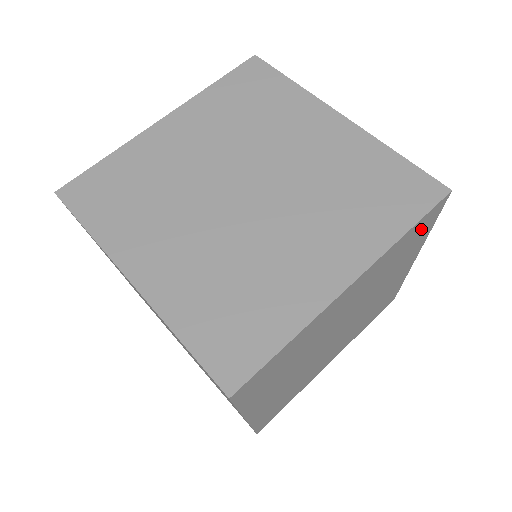
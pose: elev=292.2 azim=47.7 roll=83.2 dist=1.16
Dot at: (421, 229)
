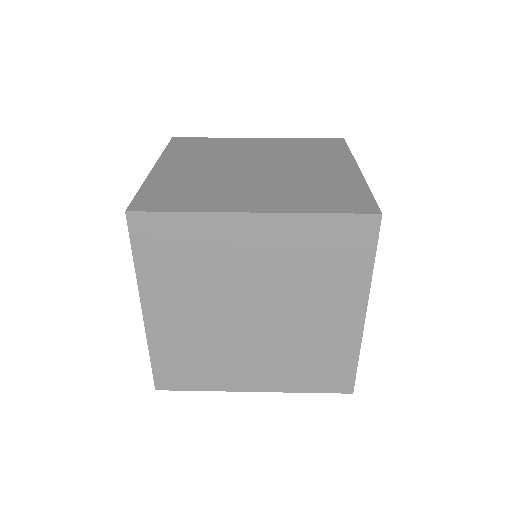
Dot at: (349, 241)
